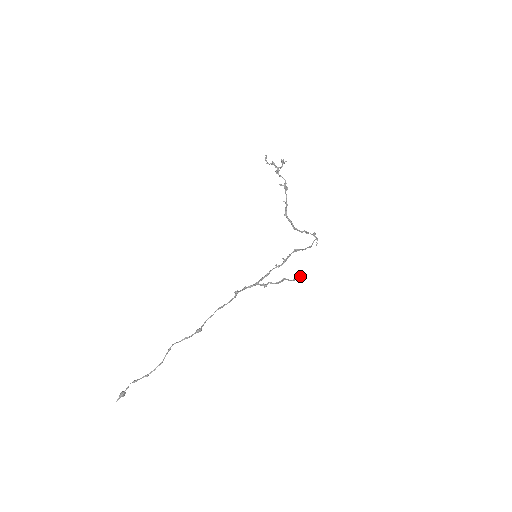
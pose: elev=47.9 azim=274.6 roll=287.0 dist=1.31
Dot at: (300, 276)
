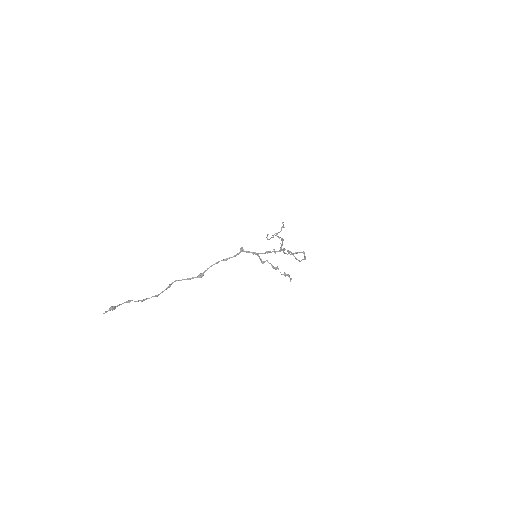
Dot at: (289, 277)
